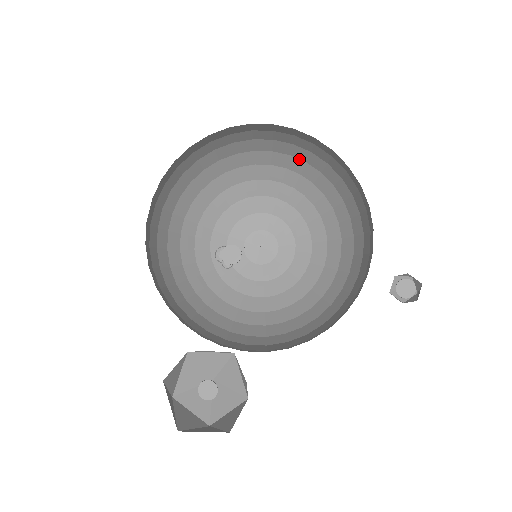
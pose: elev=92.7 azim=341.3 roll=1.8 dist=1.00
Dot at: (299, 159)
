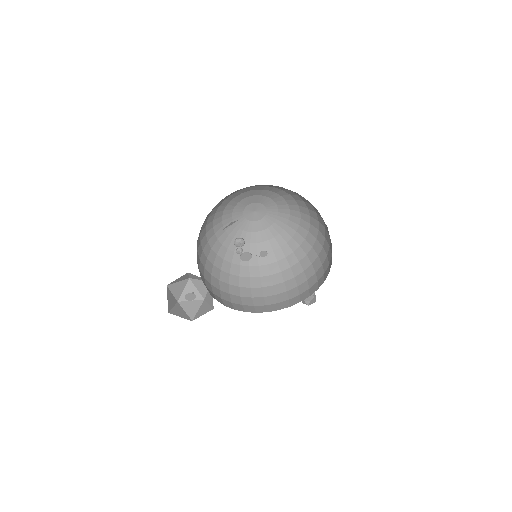
Dot at: (314, 209)
